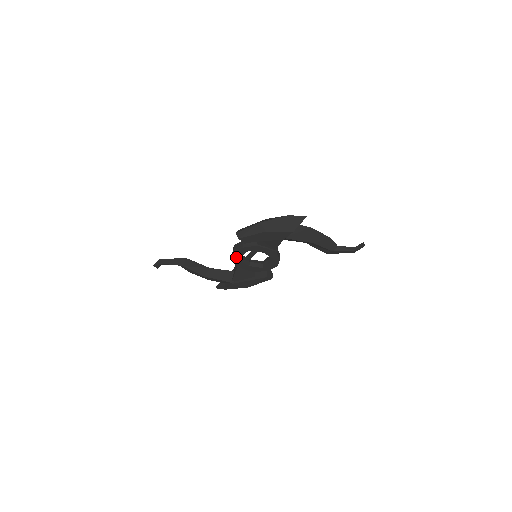
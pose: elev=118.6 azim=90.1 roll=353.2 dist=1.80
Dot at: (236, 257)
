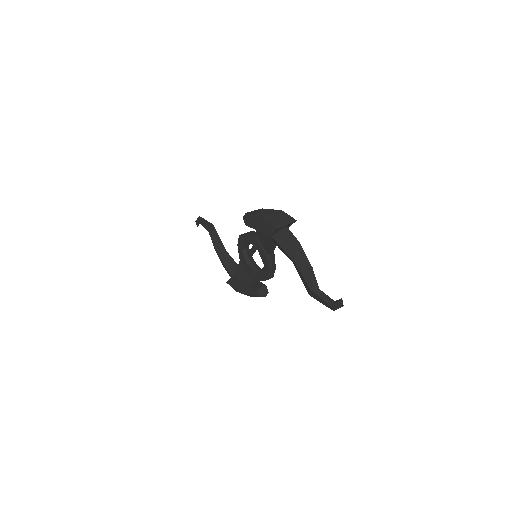
Dot at: (240, 244)
